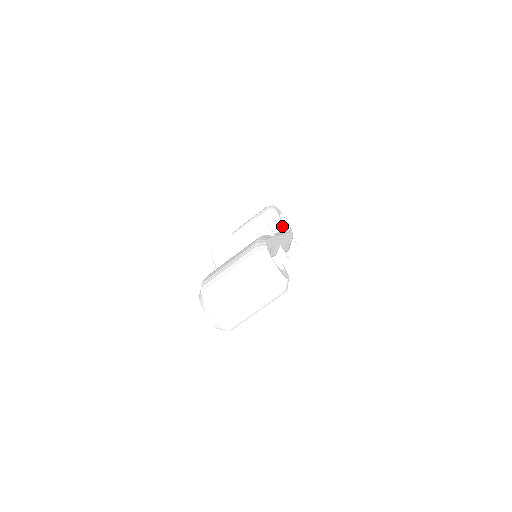
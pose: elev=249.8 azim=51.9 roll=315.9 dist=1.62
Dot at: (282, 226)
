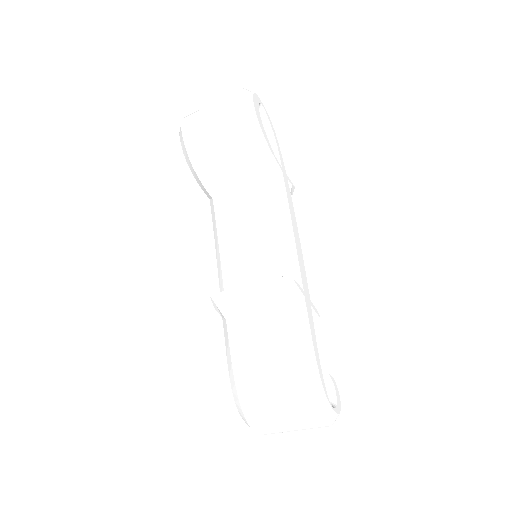
Dot at: (274, 165)
